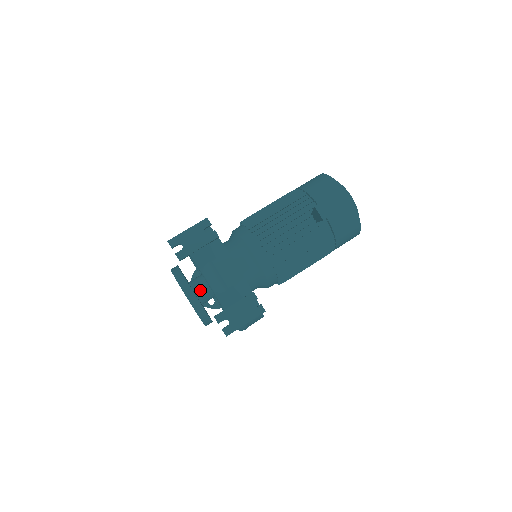
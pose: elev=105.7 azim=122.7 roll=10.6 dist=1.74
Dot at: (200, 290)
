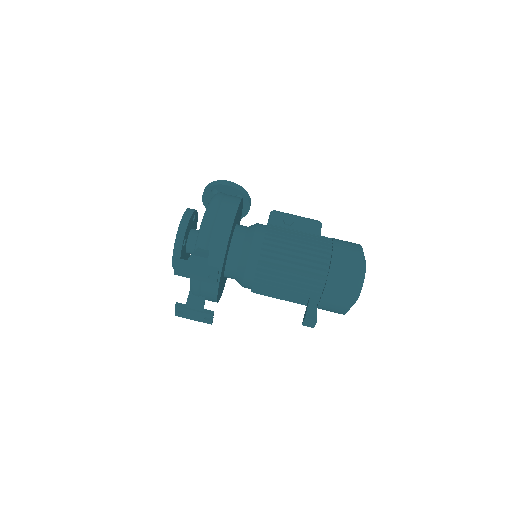
Dot at: (191, 251)
